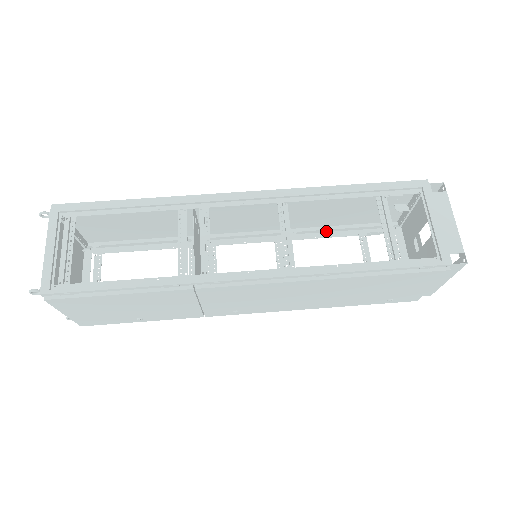
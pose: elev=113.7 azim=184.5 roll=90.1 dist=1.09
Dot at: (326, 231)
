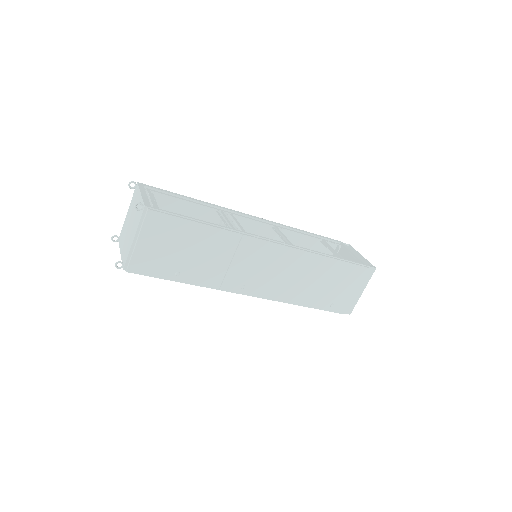
Dot at: occluded
